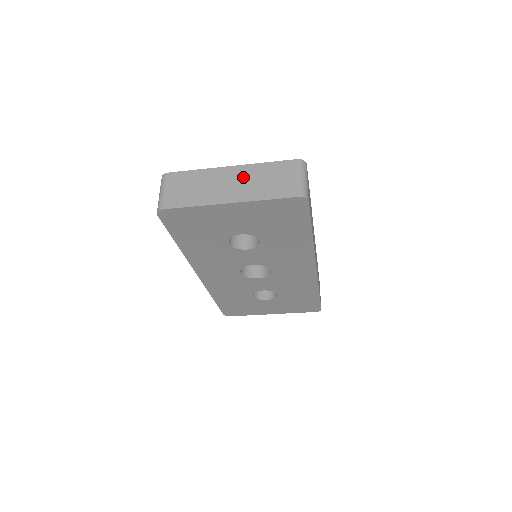
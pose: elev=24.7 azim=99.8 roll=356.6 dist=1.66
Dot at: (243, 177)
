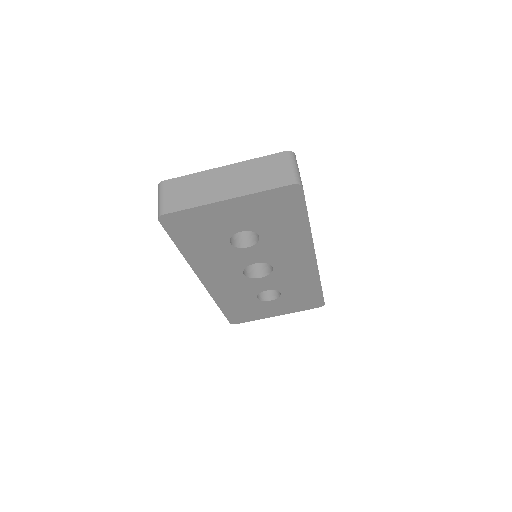
Dot at: (237, 174)
